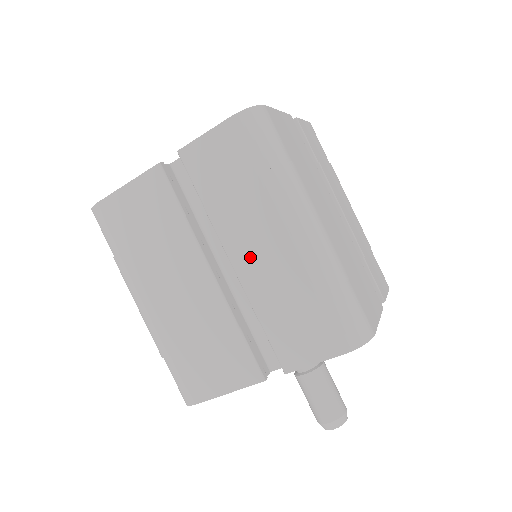
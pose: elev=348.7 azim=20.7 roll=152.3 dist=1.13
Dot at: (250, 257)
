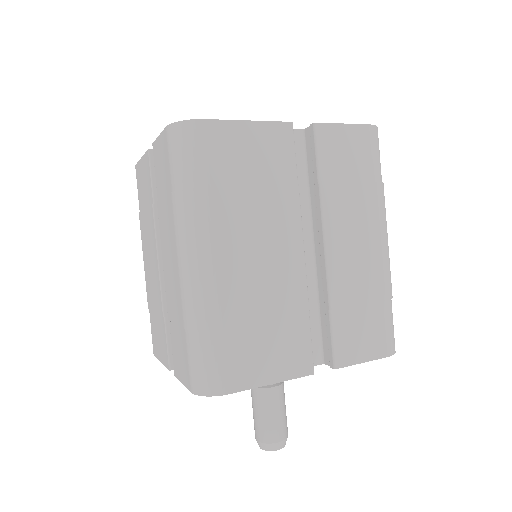
Dot at: (167, 263)
